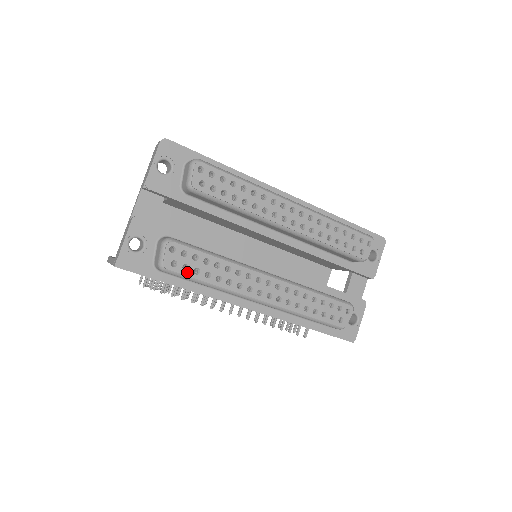
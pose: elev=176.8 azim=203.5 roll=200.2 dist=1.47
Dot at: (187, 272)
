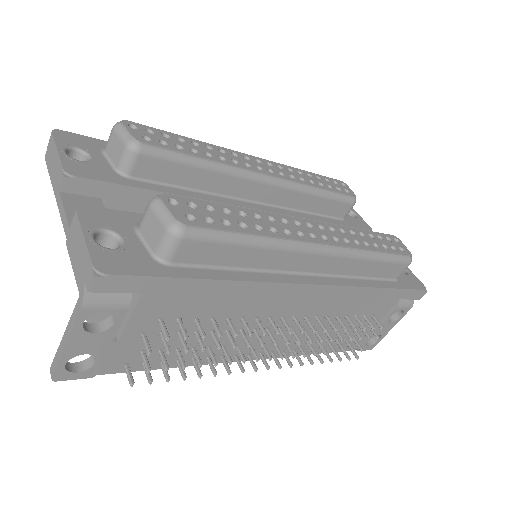
Dot at: (215, 225)
